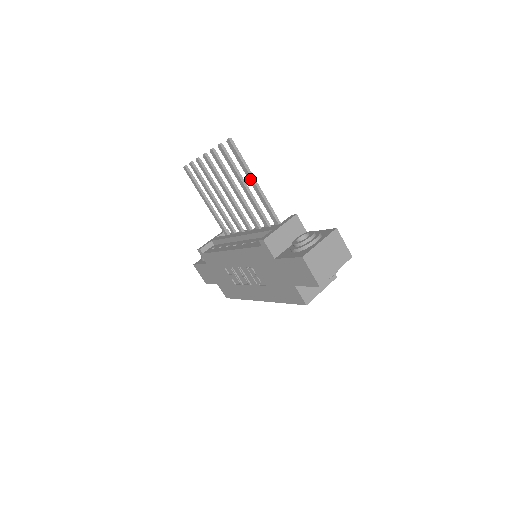
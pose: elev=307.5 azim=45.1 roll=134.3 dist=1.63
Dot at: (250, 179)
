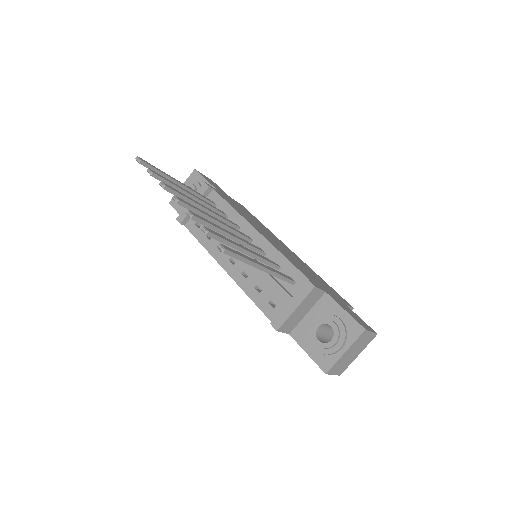
Dot at: (254, 265)
